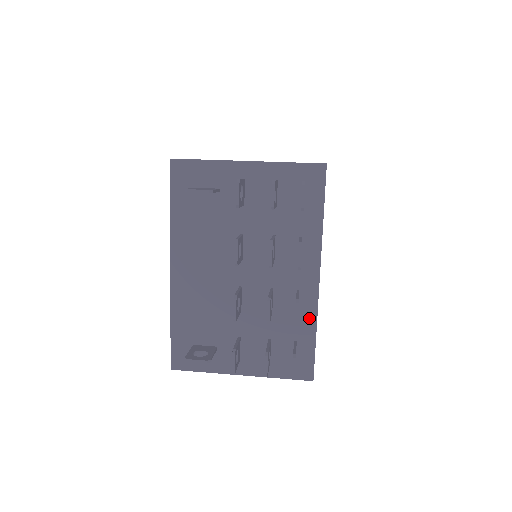
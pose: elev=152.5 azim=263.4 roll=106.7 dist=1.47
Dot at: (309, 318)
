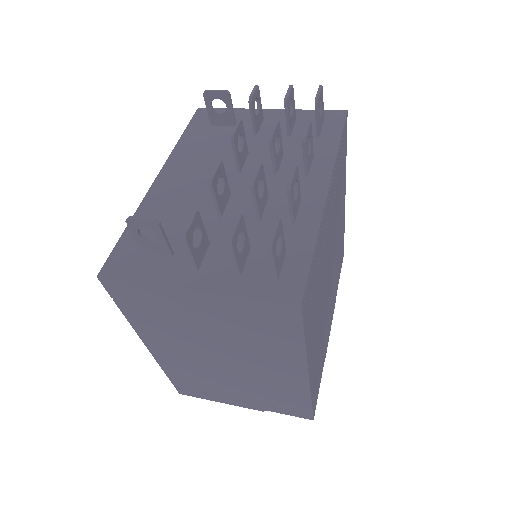
Dot at: (308, 227)
